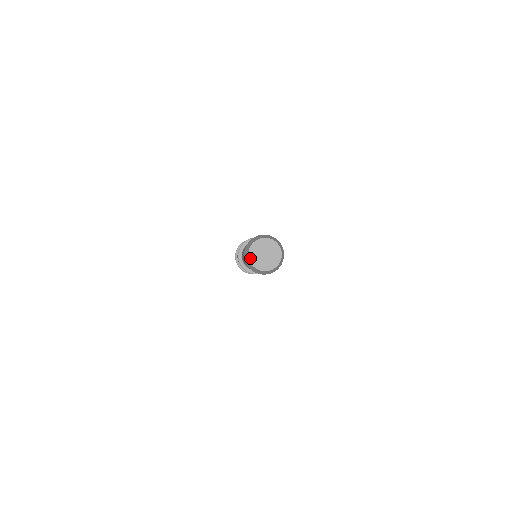
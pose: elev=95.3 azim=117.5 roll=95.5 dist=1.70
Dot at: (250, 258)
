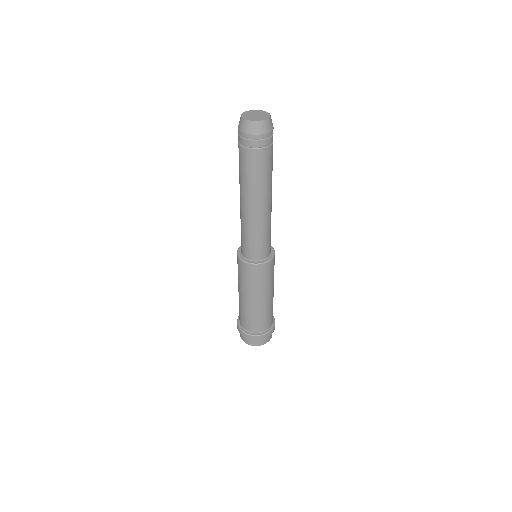
Dot at: (248, 120)
